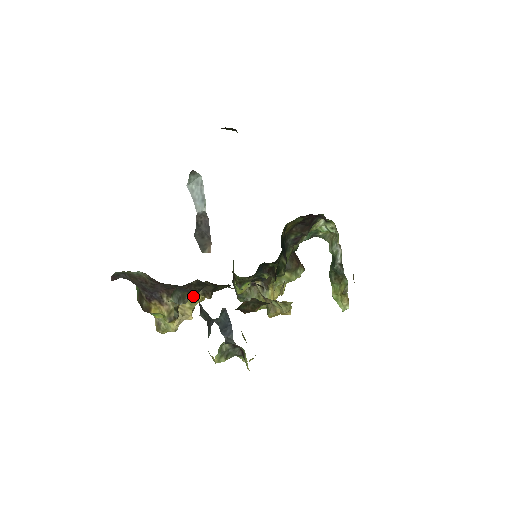
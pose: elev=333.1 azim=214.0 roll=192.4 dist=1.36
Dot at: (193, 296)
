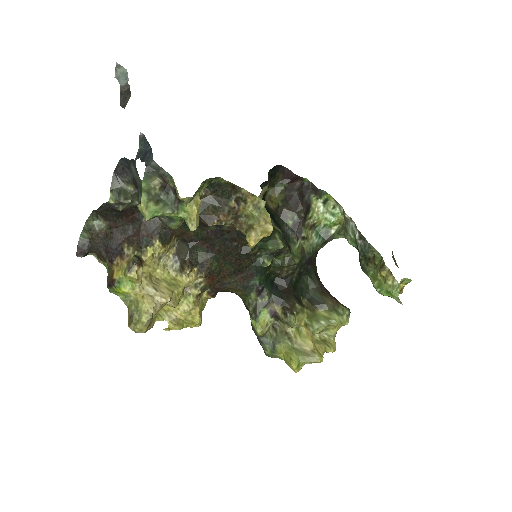
Dot at: (156, 239)
